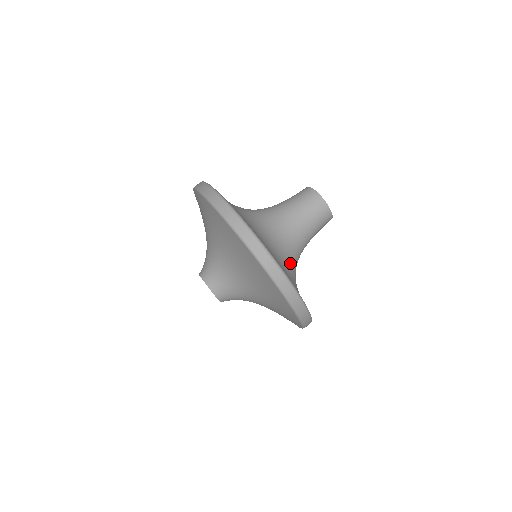
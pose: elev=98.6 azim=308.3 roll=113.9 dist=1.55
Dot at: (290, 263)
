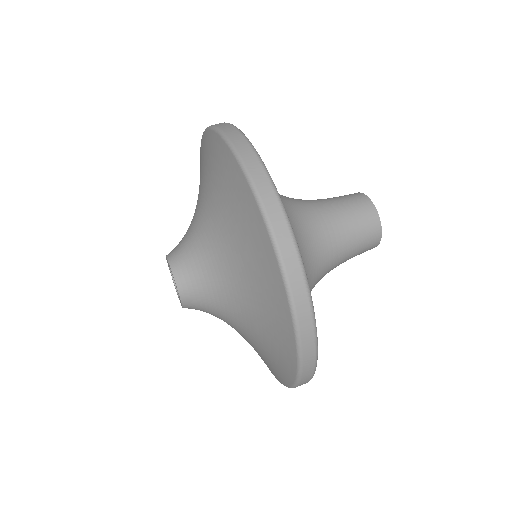
Dot at: (292, 223)
